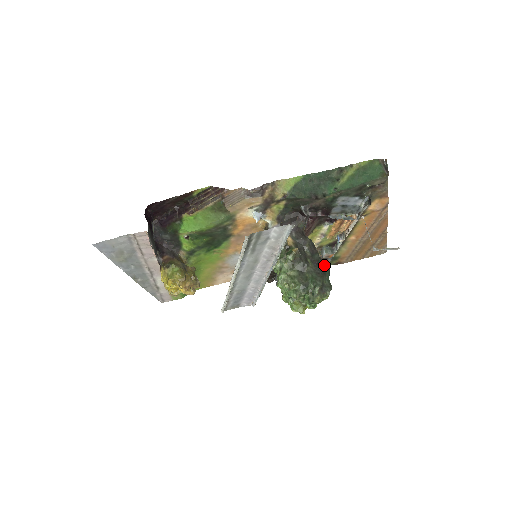
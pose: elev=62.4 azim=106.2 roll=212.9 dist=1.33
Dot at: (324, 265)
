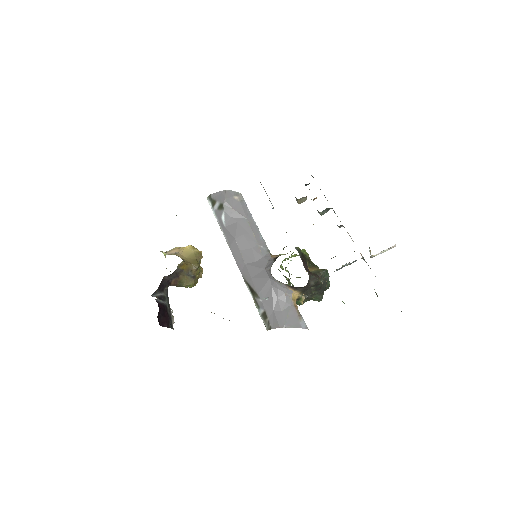
Dot at: (325, 284)
